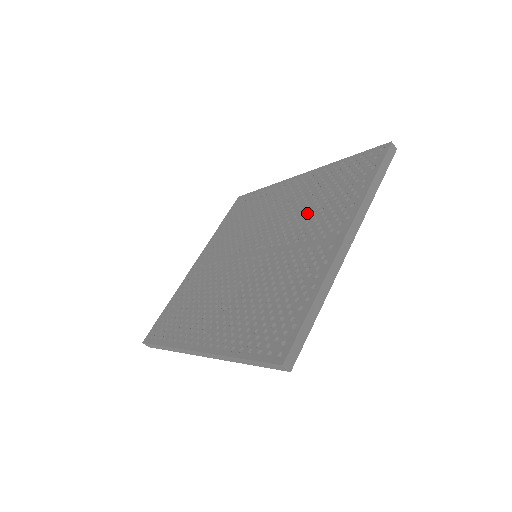
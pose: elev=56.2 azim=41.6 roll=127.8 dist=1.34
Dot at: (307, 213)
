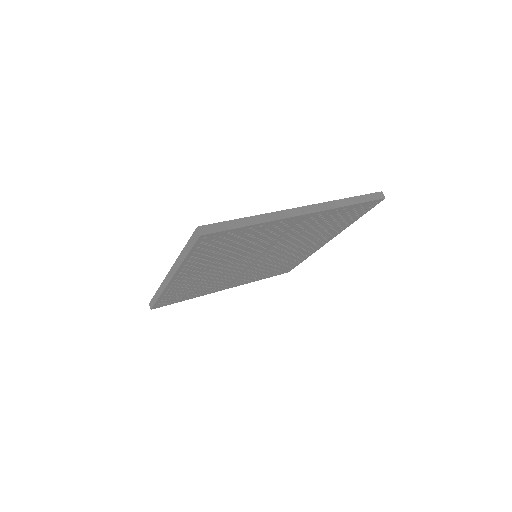
Dot at: occluded
